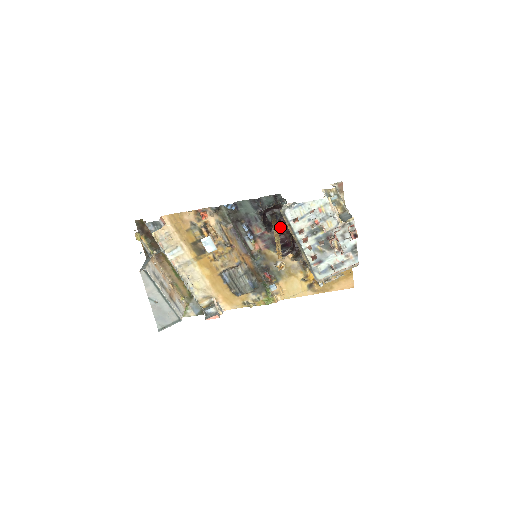
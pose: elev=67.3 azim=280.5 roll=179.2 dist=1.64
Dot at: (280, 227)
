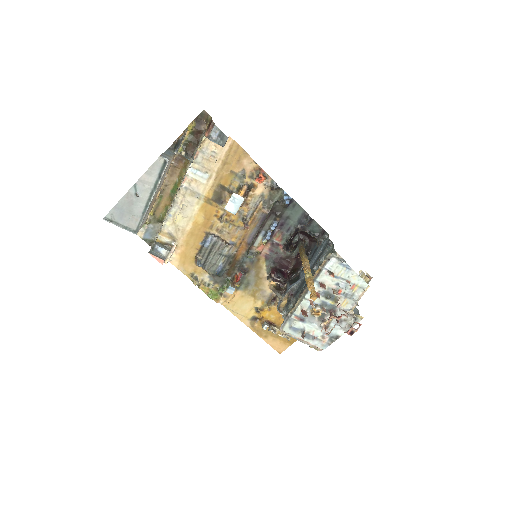
Dot at: (296, 256)
